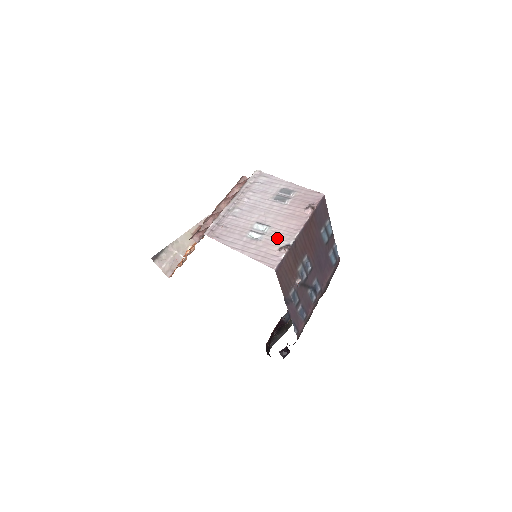
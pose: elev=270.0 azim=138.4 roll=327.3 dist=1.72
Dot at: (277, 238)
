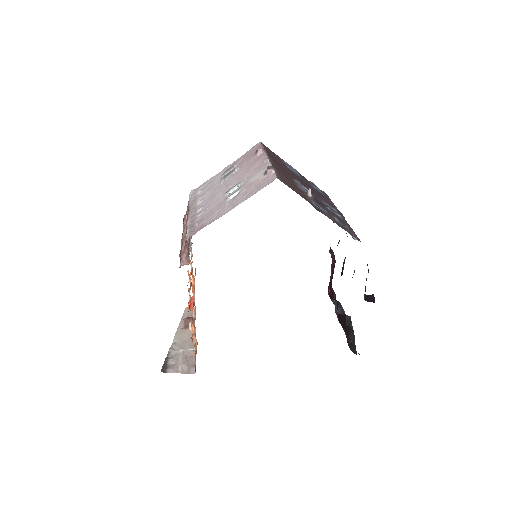
Dot at: (254, 176)
